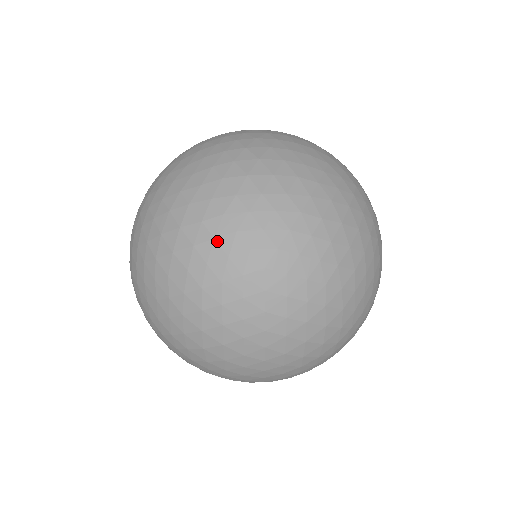
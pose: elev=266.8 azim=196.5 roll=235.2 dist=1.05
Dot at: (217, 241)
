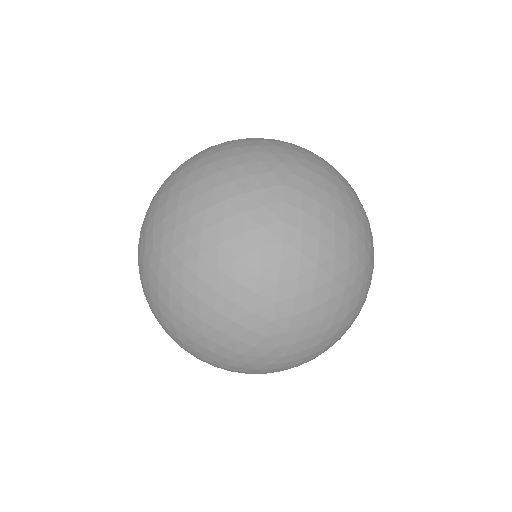
Dot at: (139, 262)
